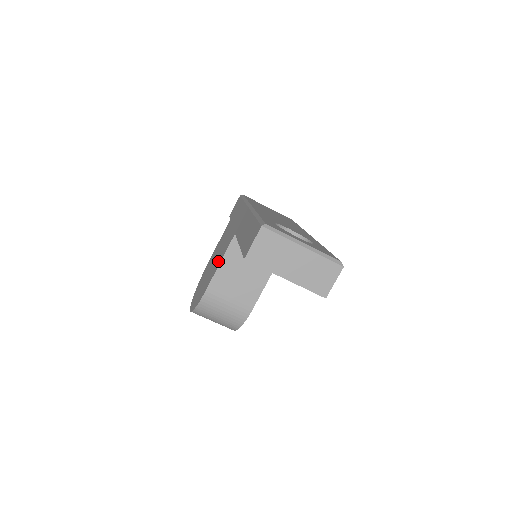
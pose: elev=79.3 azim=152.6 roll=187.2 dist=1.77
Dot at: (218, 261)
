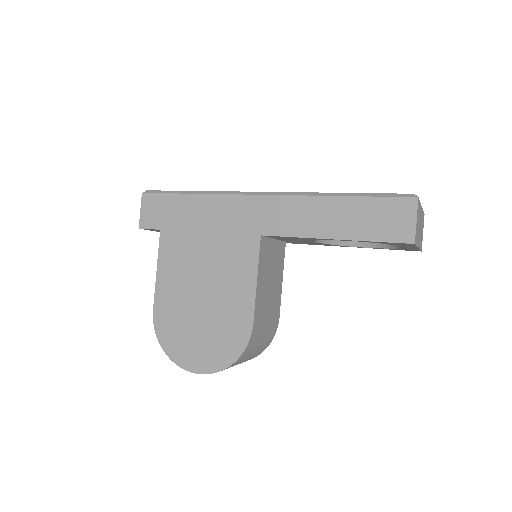
Dot at: (238, 284)
